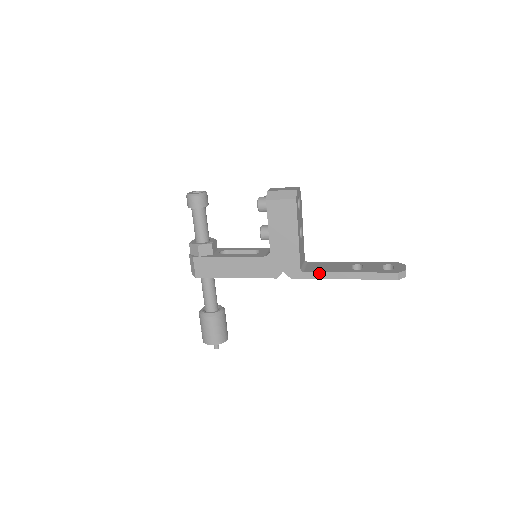
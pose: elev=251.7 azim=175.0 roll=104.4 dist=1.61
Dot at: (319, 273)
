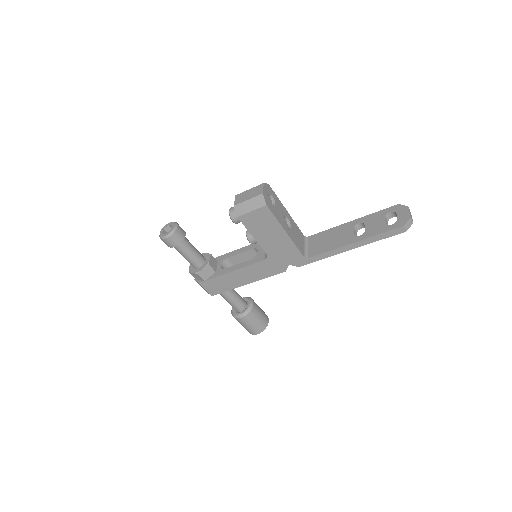
Dot at: (324, 254)
